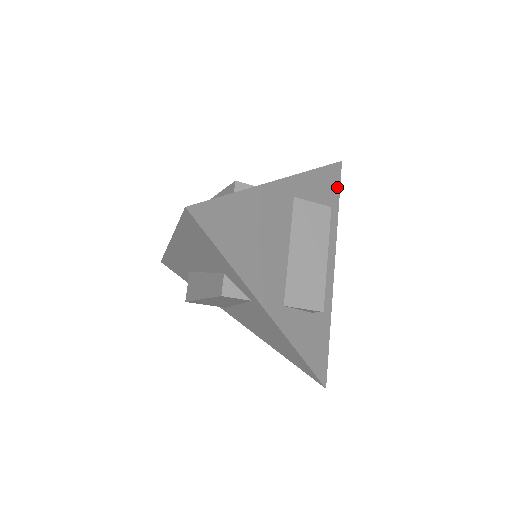
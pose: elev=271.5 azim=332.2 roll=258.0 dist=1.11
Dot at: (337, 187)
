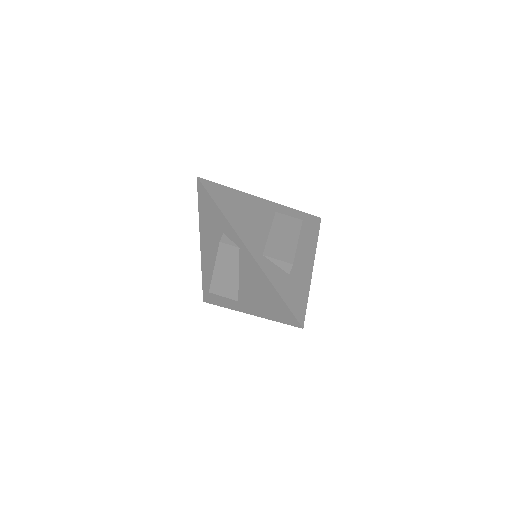
Dot at: (316, 228)
